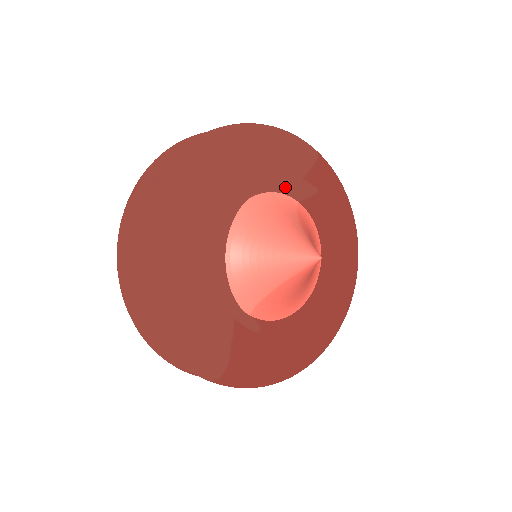
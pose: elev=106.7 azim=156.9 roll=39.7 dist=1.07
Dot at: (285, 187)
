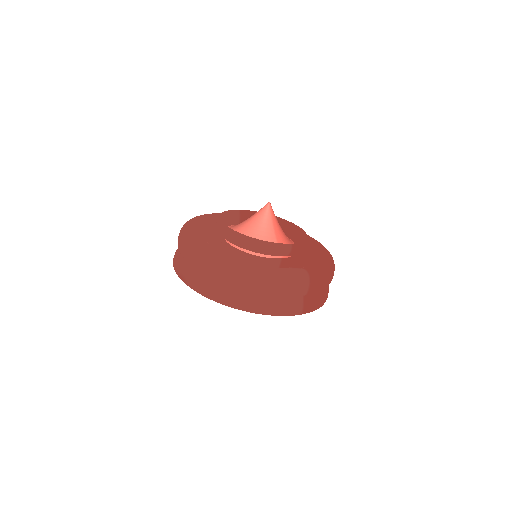
Dot at: (228, 219)
